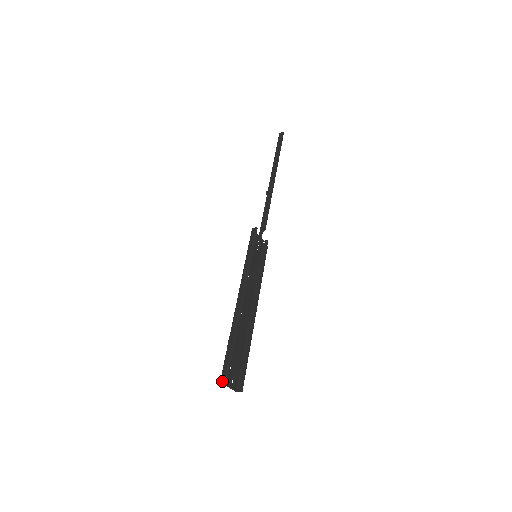
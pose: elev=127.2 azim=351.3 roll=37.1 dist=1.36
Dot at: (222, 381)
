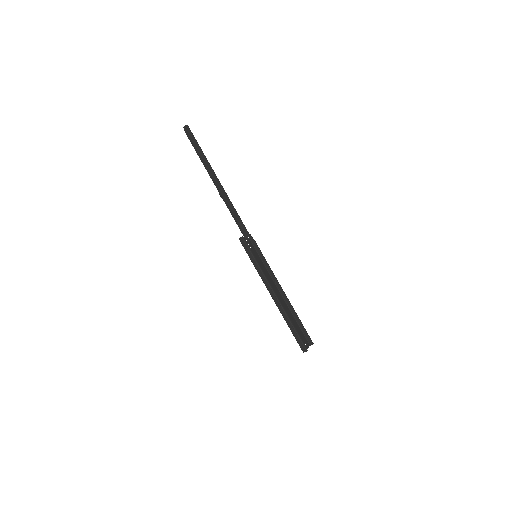
Dot at: occluded
